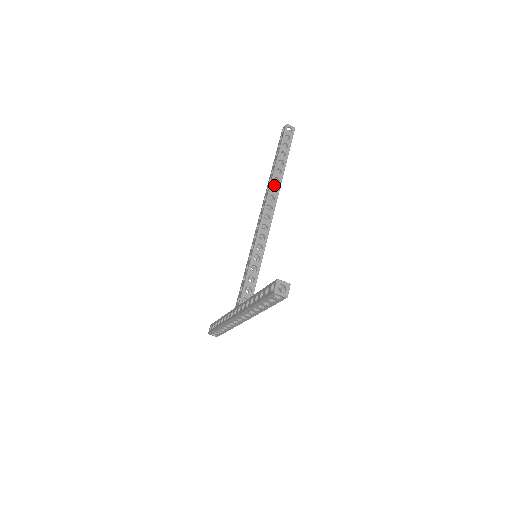
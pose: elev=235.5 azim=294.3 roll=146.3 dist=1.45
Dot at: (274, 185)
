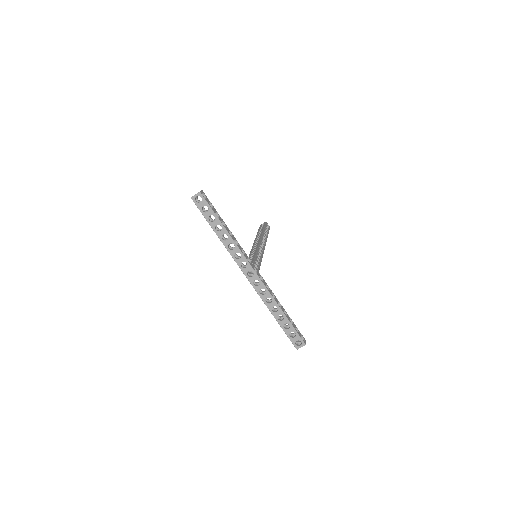
Dot at: (258, 236)
